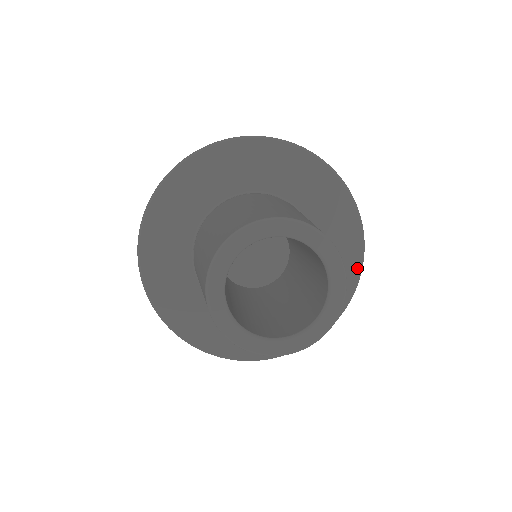
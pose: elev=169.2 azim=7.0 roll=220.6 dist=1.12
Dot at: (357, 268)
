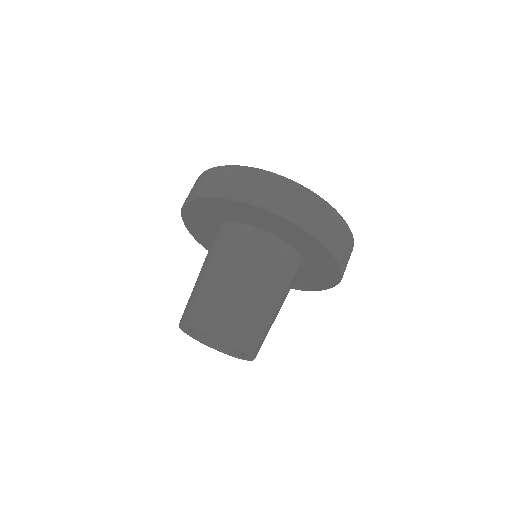
Dot at: (336, 267)
